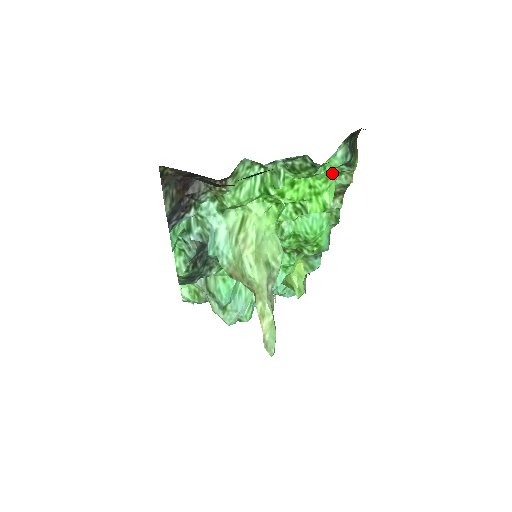
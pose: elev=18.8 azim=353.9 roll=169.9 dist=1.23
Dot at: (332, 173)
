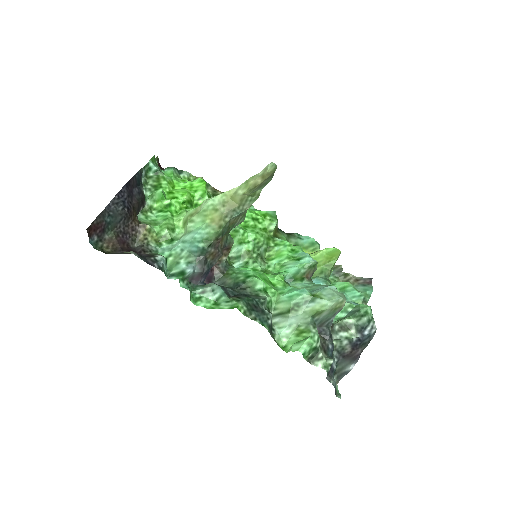
Dot at: (181, 179)
